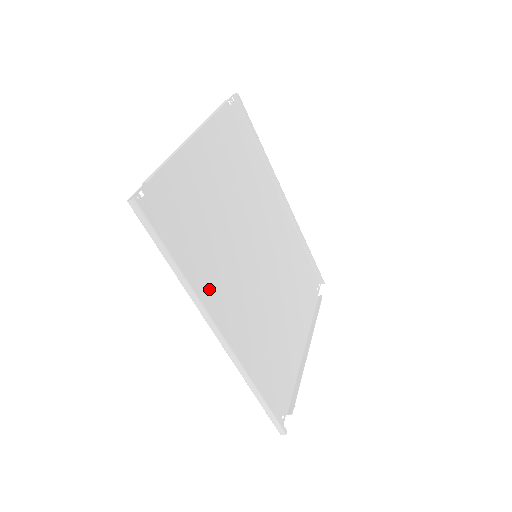
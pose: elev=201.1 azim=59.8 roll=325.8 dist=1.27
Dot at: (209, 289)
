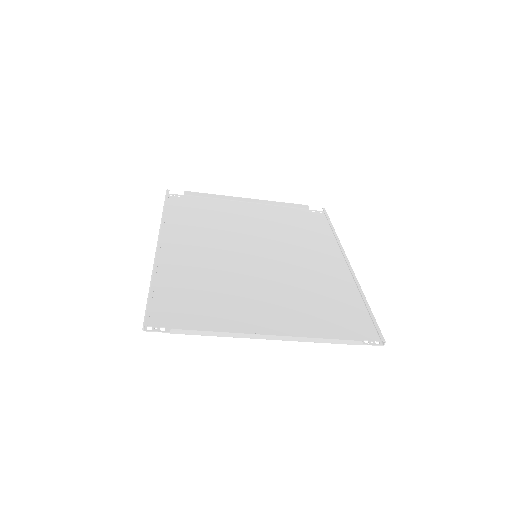
Dot at: (180, 234)
